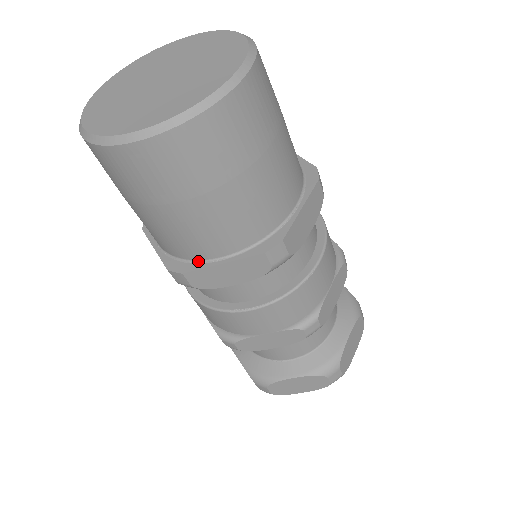
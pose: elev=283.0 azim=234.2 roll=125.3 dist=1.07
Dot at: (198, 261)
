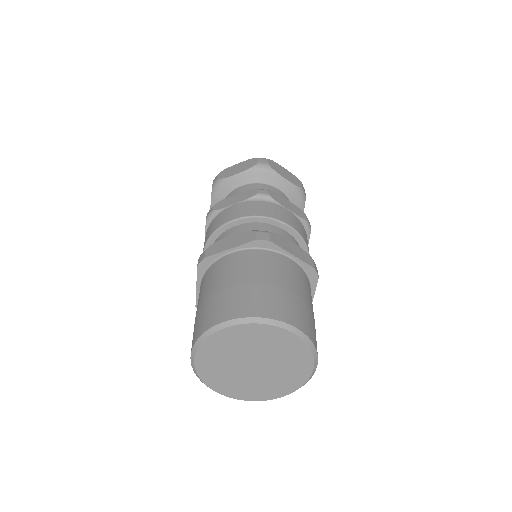
Dot at: occluded
